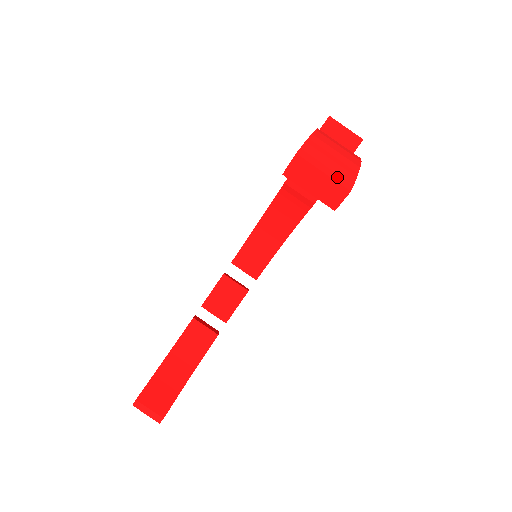
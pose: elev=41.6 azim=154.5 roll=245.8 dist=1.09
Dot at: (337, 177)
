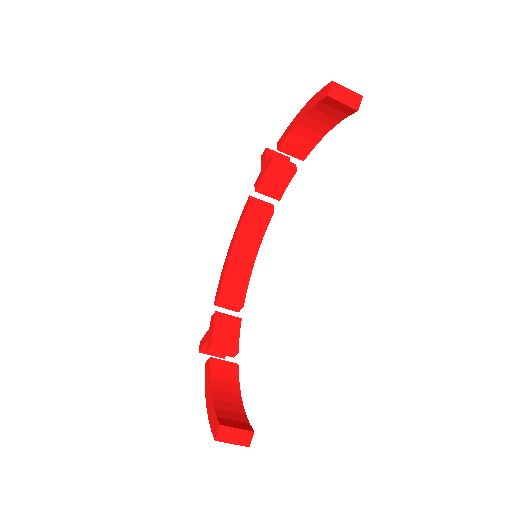
Dot at: (352, 93)
